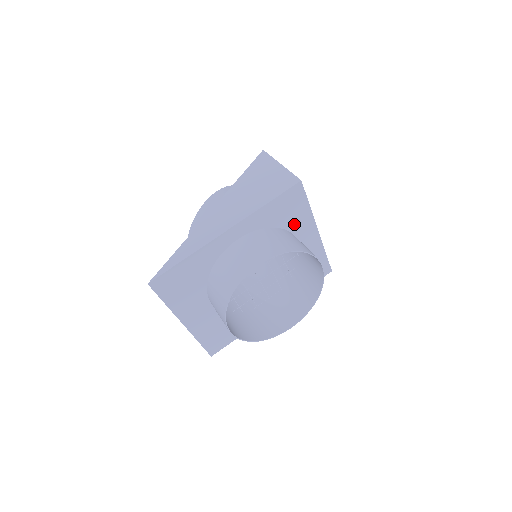
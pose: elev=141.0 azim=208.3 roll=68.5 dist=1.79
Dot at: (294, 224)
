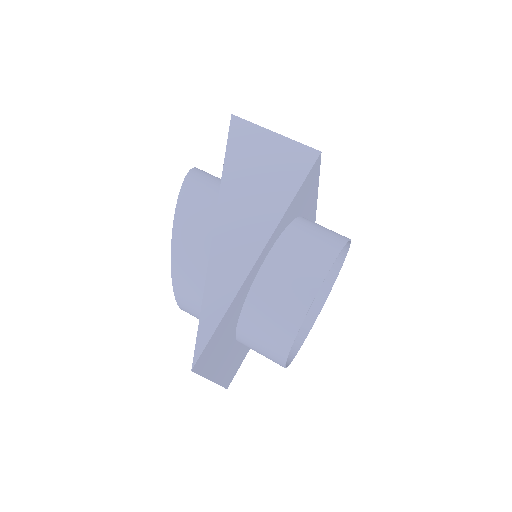
Dot at: (305, 205)
